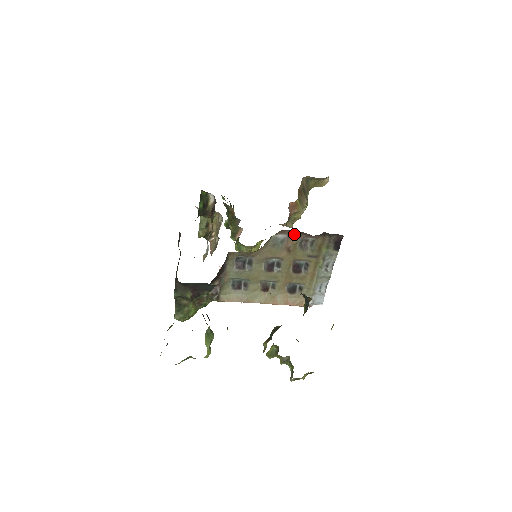
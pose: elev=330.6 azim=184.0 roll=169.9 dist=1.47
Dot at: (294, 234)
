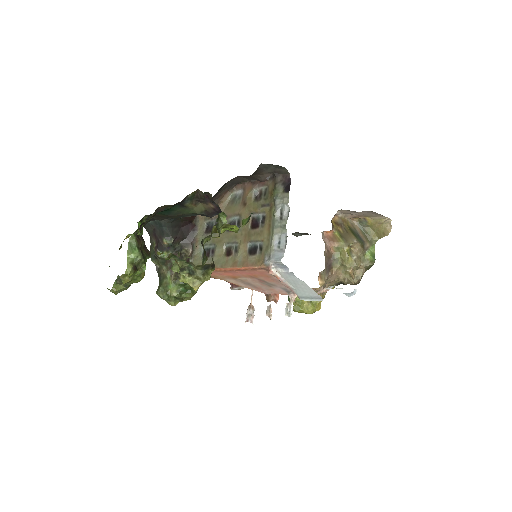
Dot at: (248, 186)
